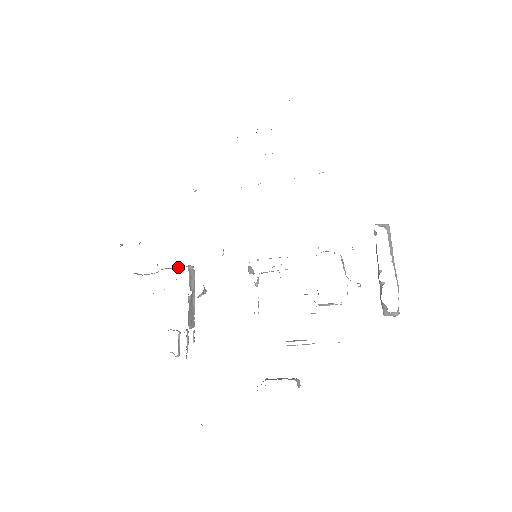
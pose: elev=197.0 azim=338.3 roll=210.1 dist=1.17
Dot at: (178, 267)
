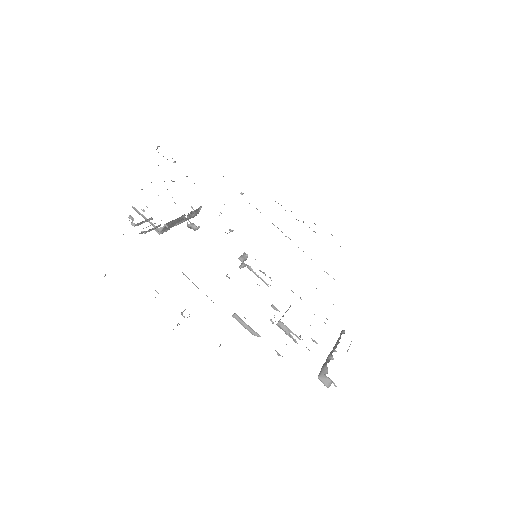
Dot at: occluded
